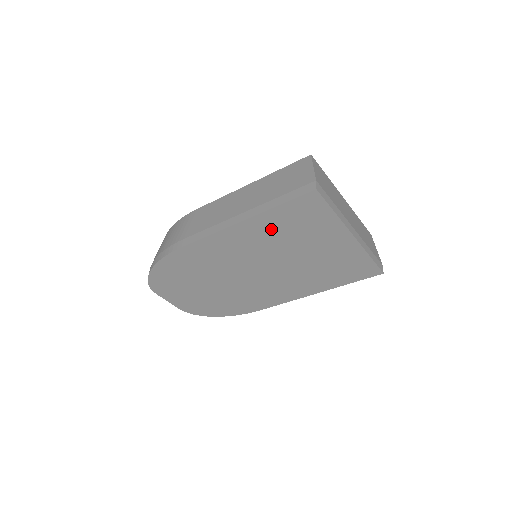
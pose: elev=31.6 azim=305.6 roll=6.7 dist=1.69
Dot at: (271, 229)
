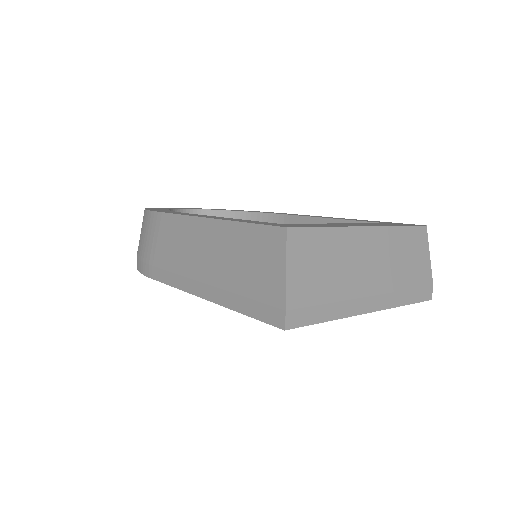
Dot at: occluded
